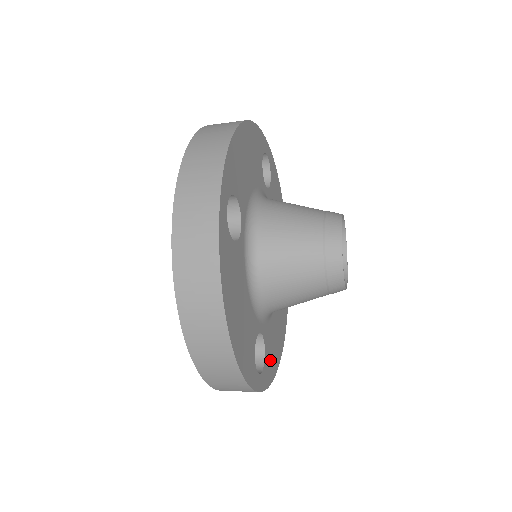
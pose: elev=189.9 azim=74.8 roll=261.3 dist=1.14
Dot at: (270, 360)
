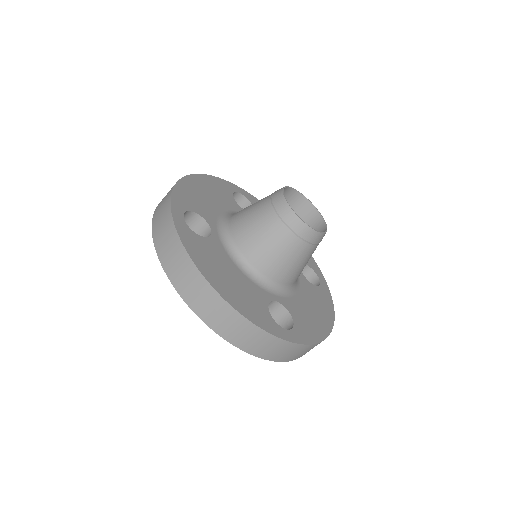
Dot at: (307, 325)
